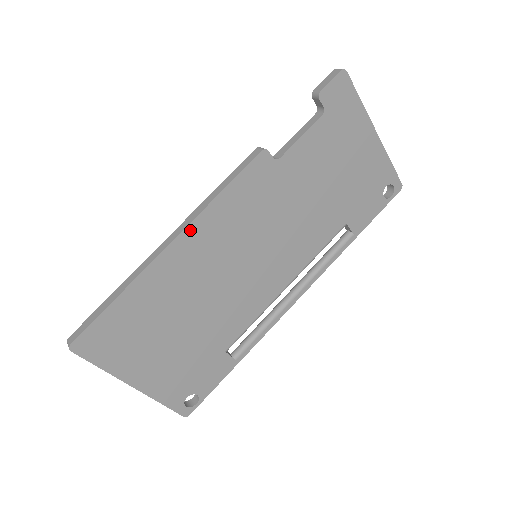
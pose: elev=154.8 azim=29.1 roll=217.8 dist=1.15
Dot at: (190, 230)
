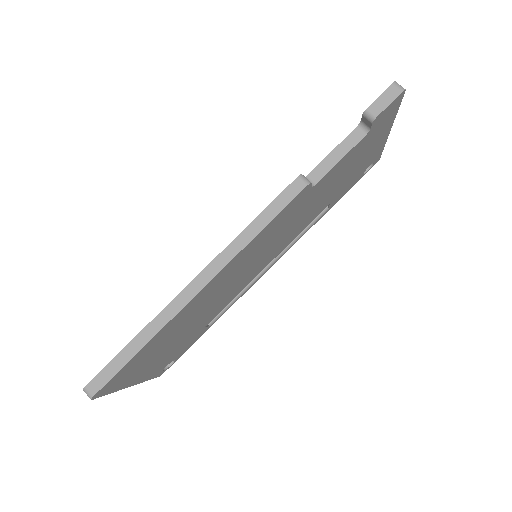
Dot at: (222, 271)
